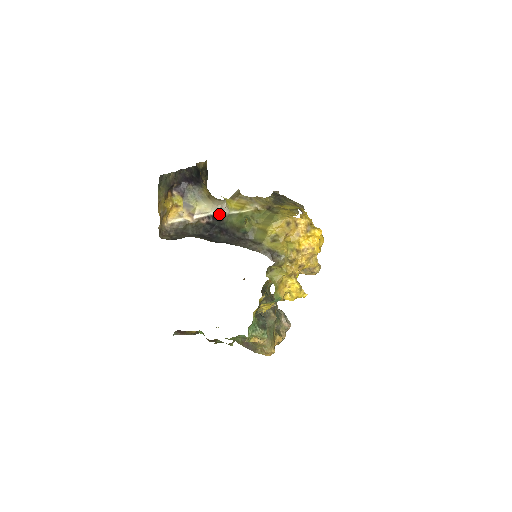
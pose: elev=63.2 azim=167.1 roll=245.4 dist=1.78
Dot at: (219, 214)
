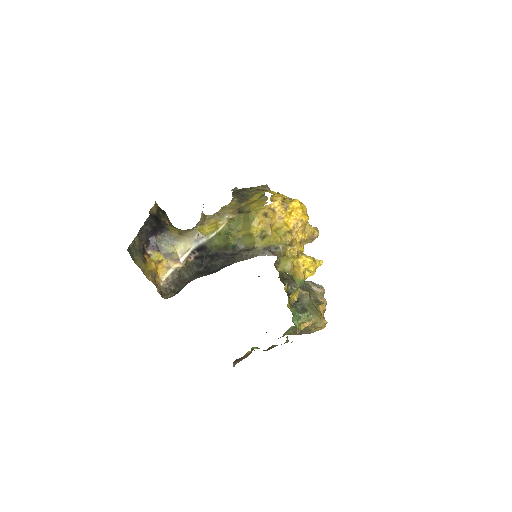
Dot at: (200, 244)
